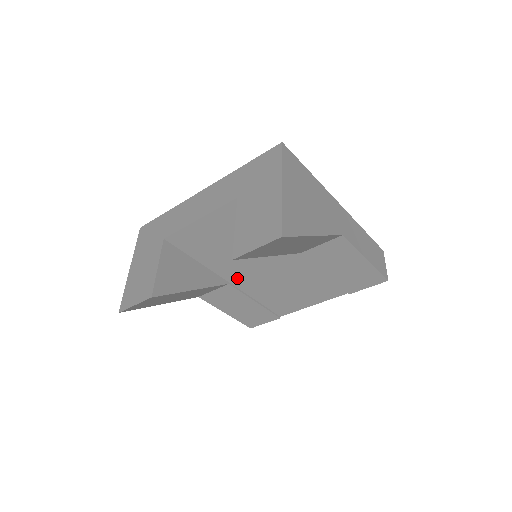
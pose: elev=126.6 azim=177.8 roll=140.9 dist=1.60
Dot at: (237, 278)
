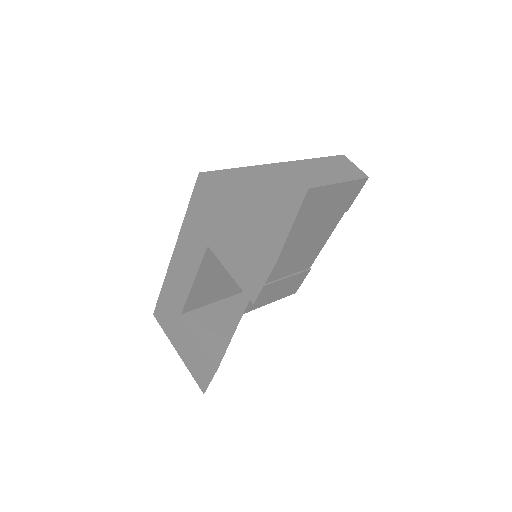
Dot at: occluded
